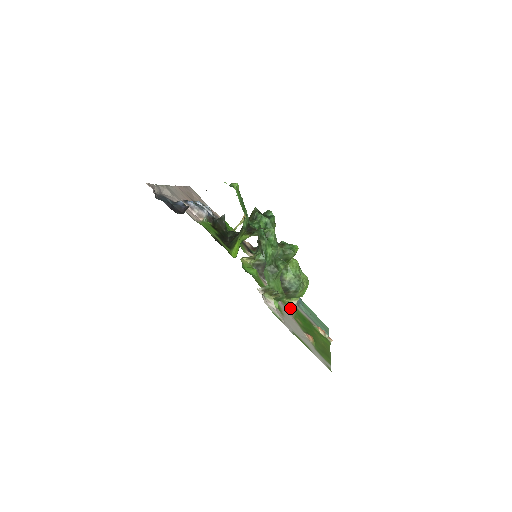
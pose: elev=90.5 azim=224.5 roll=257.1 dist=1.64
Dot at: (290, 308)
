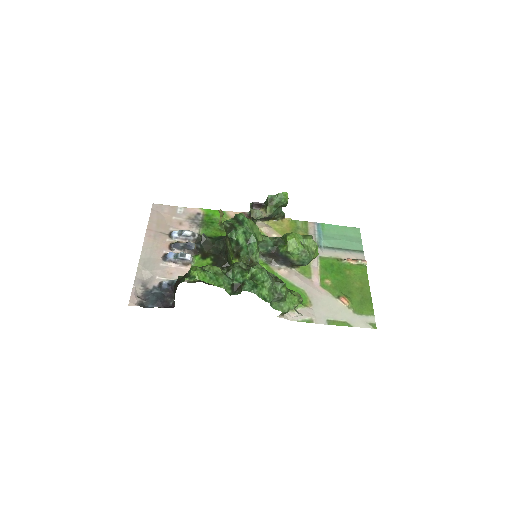
Dot at: (314, 274)
